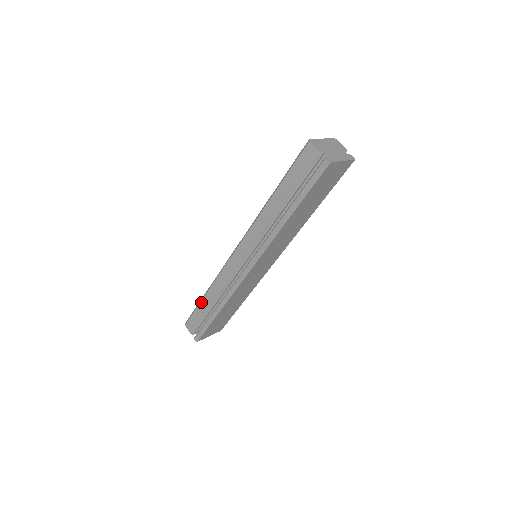
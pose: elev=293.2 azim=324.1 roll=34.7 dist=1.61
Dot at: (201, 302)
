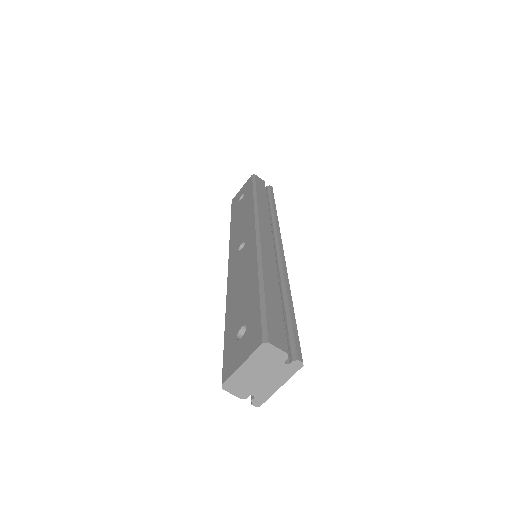
Dot at: occluded
